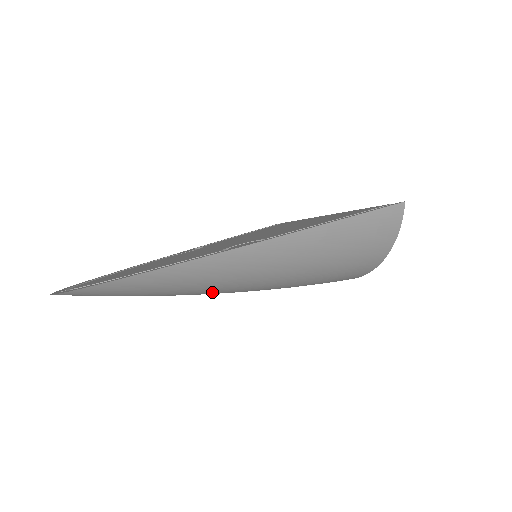
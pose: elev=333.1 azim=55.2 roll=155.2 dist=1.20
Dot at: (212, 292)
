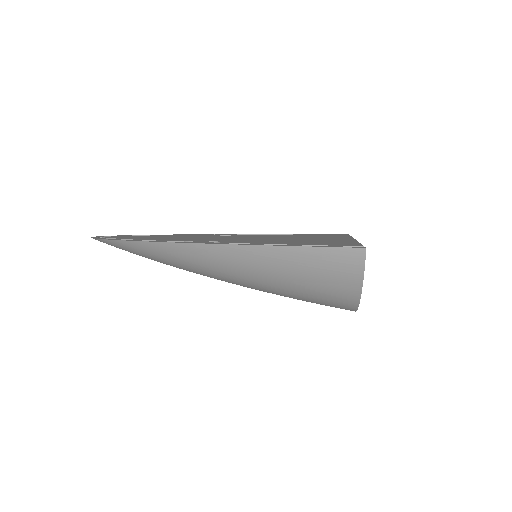
Dot at: occluded
